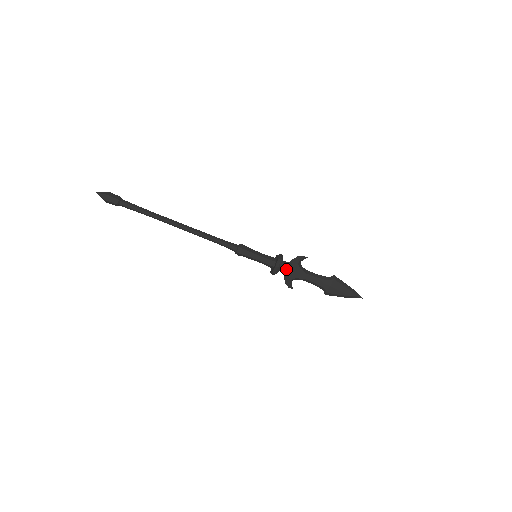
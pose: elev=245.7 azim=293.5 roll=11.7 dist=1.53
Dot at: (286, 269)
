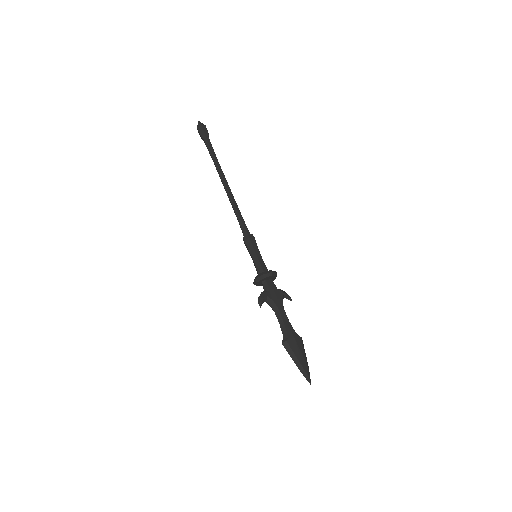
Dot at: (271, 286)
